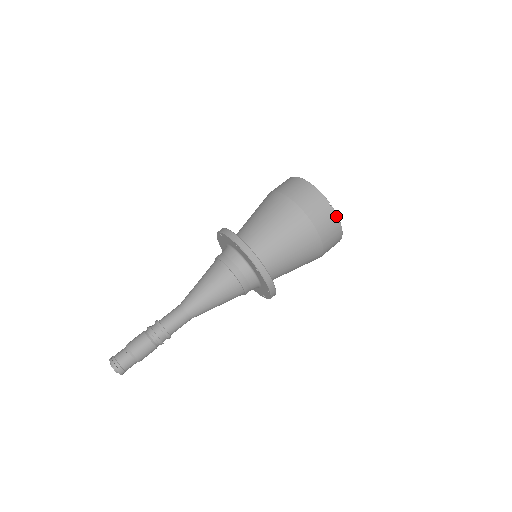
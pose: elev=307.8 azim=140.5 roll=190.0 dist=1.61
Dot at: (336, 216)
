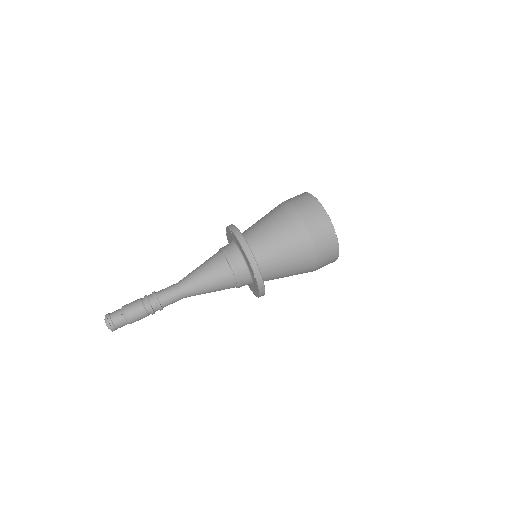
Dot at: (337, 246)
